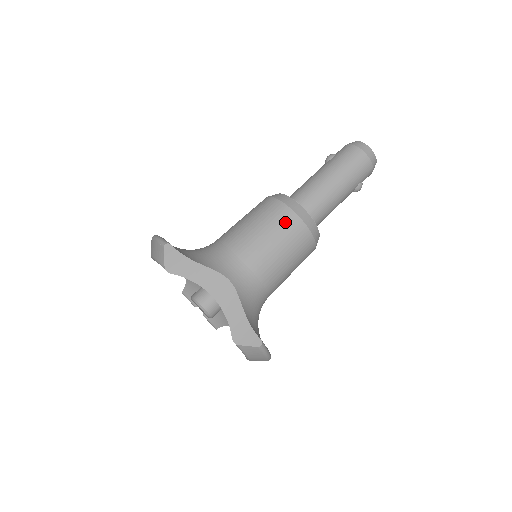
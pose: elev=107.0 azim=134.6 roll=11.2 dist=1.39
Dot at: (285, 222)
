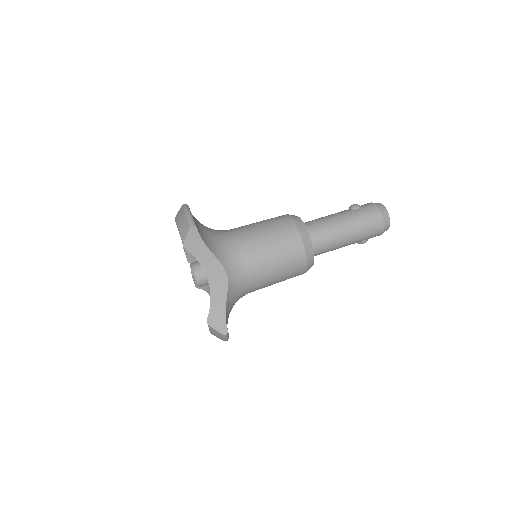
Dot at: (292, 248)
